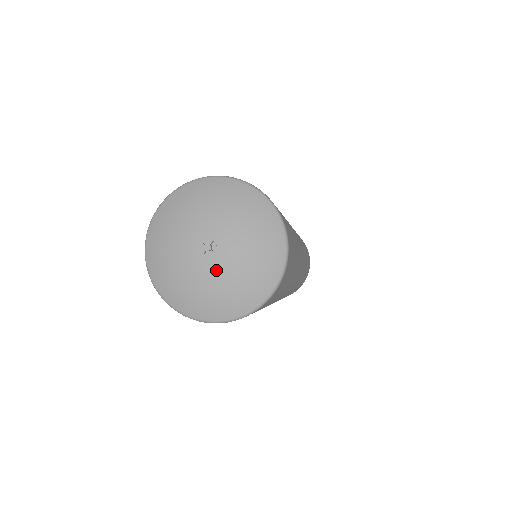
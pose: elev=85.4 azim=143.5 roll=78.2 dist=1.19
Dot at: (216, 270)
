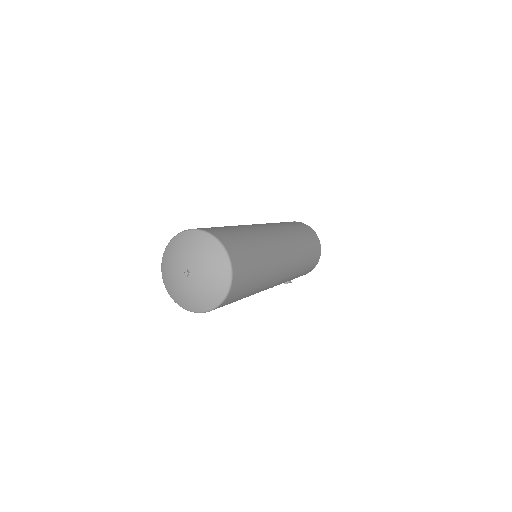
Dot at: (198, 281)
